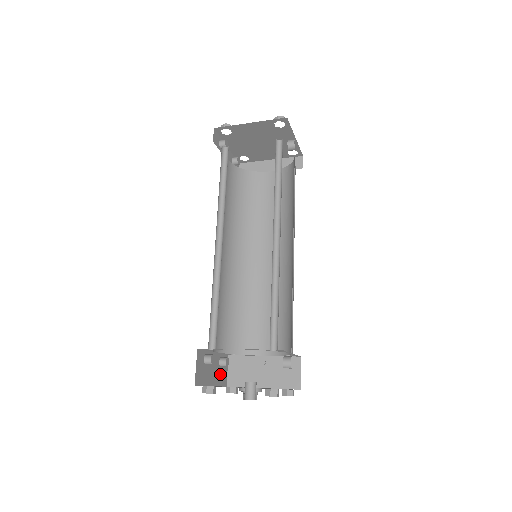
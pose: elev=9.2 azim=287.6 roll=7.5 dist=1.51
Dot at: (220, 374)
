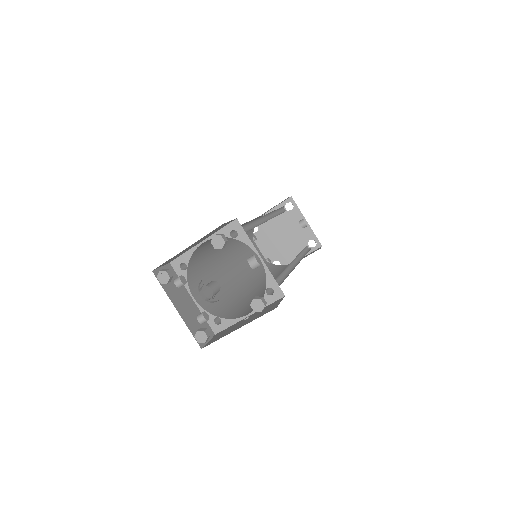
Dot at: (195, 325)
